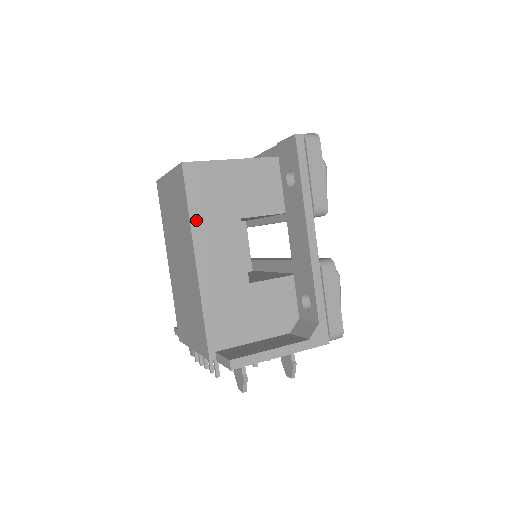
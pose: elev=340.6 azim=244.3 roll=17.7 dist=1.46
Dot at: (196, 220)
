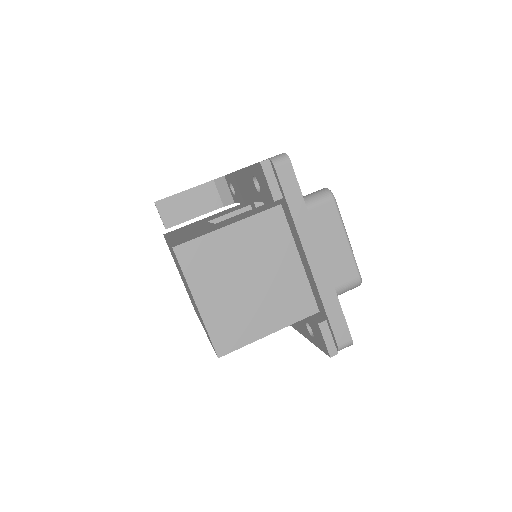
Dot at: occluded
